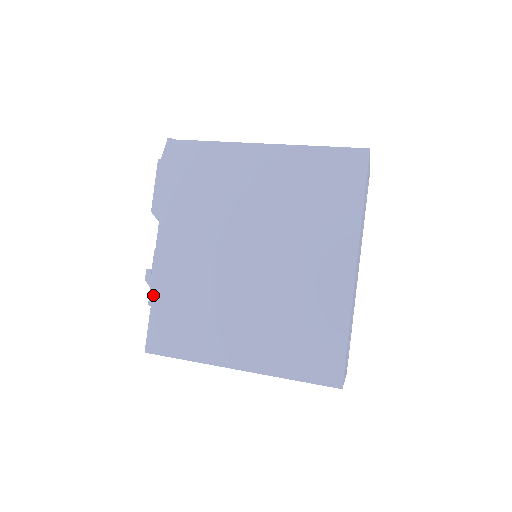
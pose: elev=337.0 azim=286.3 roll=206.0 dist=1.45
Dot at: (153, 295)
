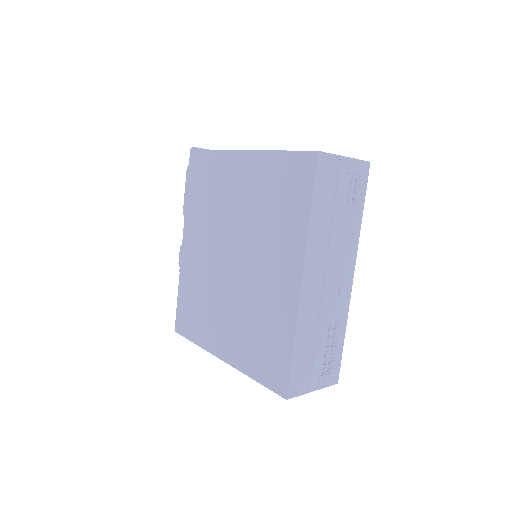
Dot at: (179, 285)
